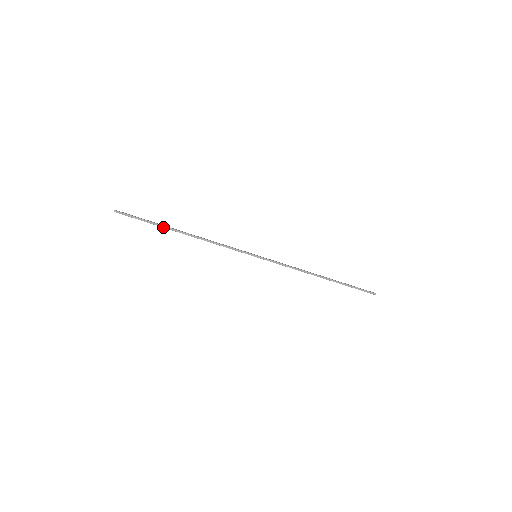
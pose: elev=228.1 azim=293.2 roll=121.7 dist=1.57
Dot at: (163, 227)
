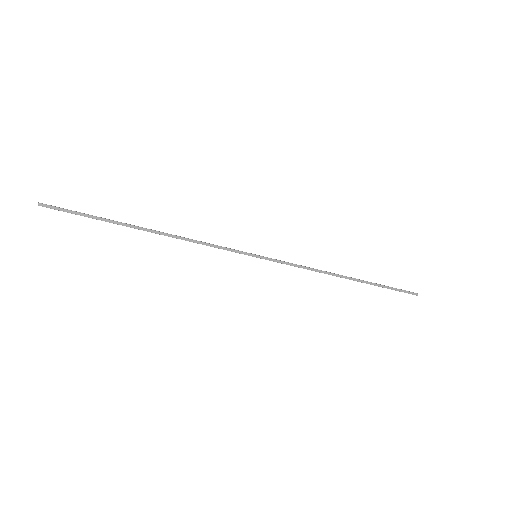
Dot at: (117, 224)
